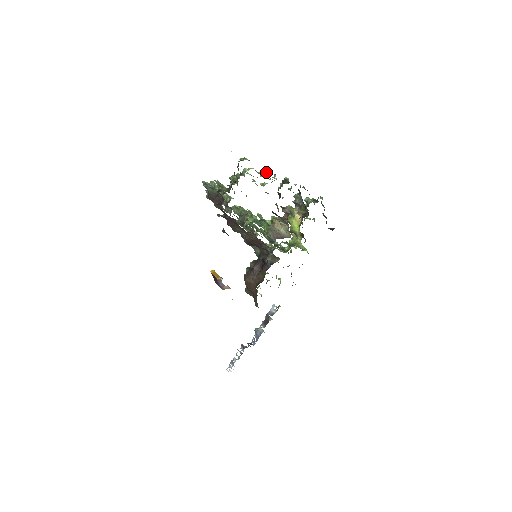
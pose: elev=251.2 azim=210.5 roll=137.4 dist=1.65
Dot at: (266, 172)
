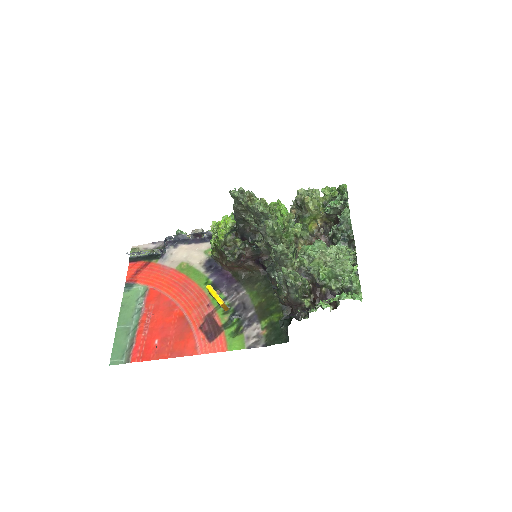
Dot at: occluded
